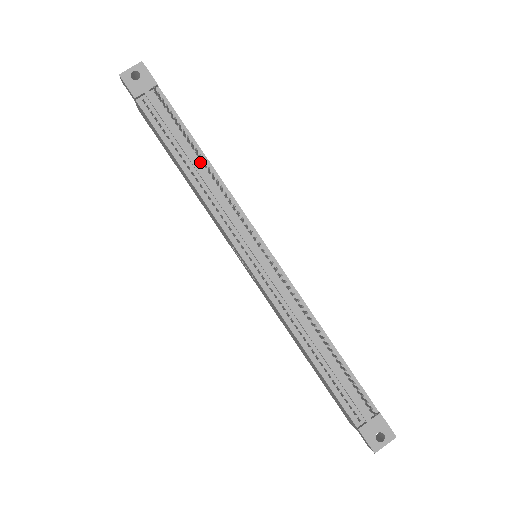
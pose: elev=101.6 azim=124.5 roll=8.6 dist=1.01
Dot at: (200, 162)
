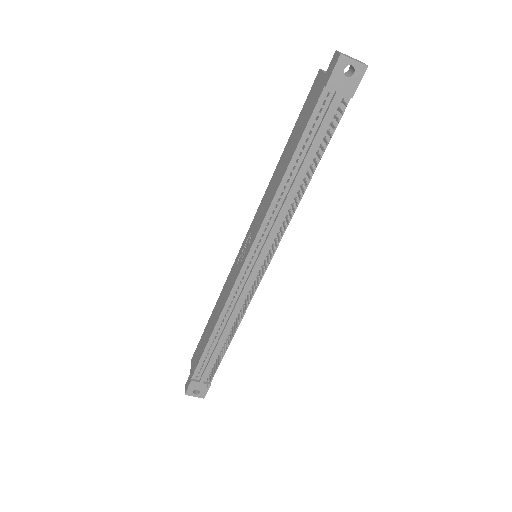
Dot at: (302, 180)
